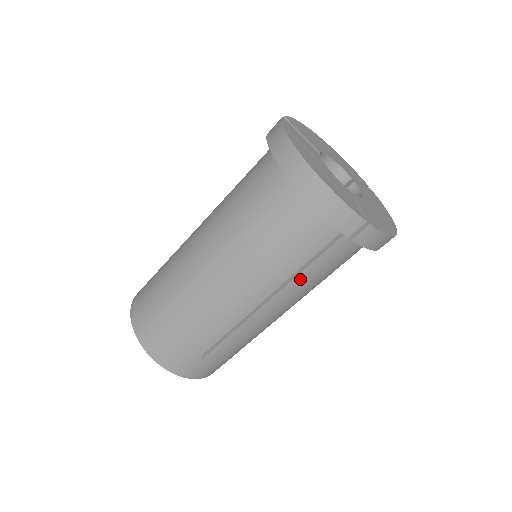
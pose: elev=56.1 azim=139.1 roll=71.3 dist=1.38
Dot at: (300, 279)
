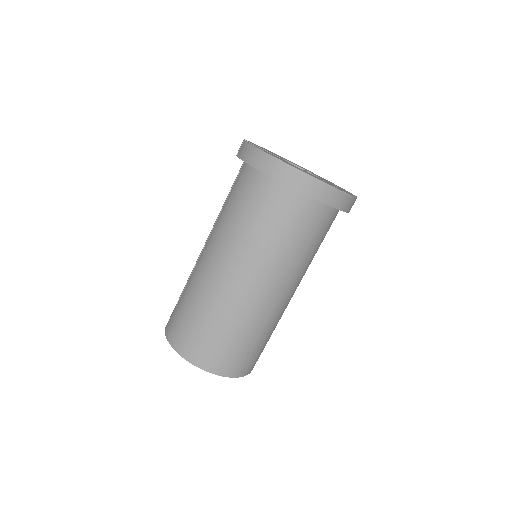
Dot at: (306, 255)
